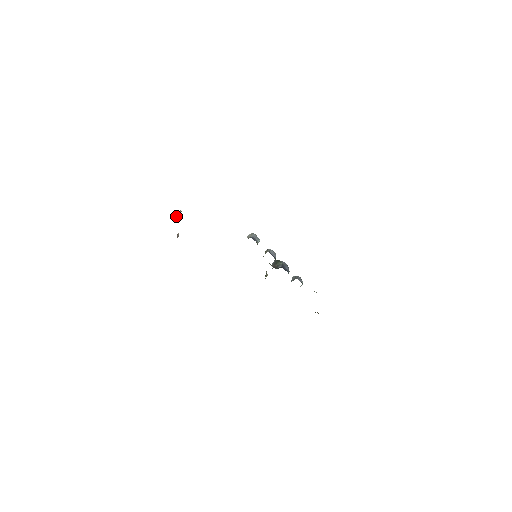
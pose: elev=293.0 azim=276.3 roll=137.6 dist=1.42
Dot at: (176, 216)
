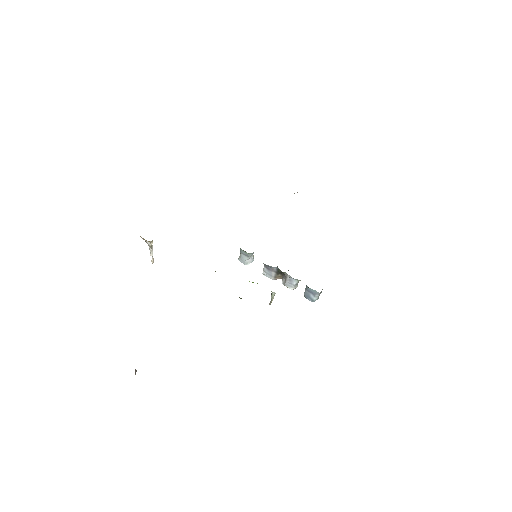
Dot at: occluded
